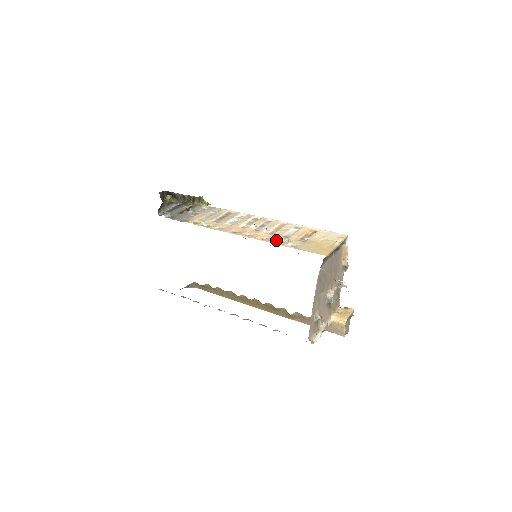
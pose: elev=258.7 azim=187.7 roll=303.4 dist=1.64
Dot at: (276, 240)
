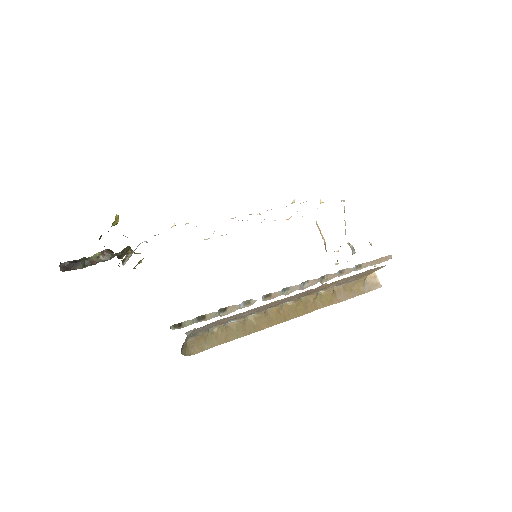
Dot at: occluded
